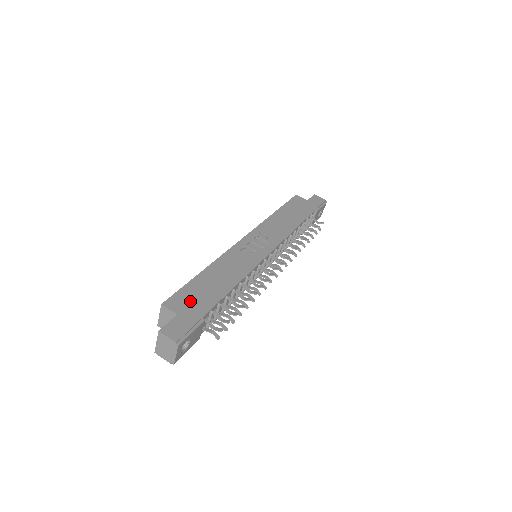
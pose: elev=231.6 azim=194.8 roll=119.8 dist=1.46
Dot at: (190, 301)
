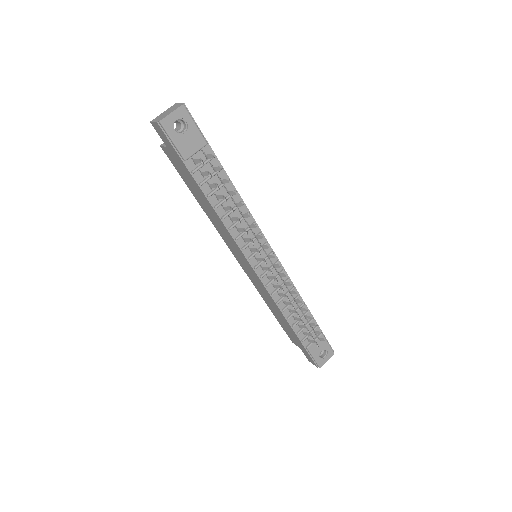
Dot at: occluded
